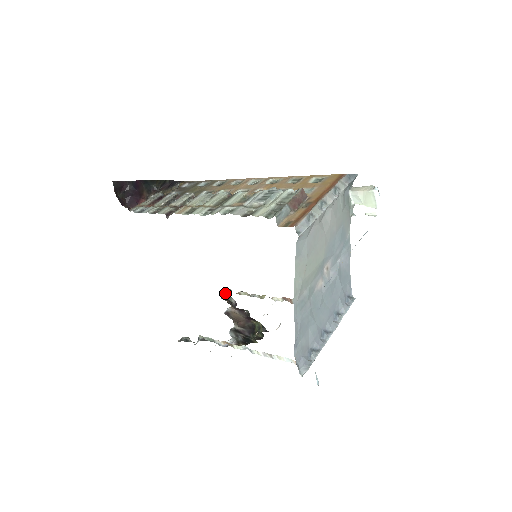
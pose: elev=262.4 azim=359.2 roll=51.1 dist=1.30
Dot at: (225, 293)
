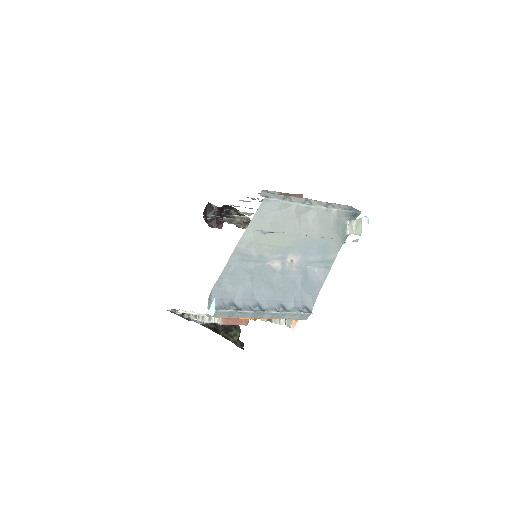
Dot at: occluded
